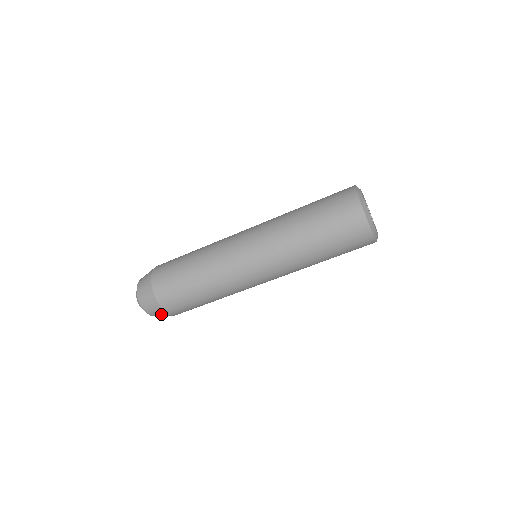
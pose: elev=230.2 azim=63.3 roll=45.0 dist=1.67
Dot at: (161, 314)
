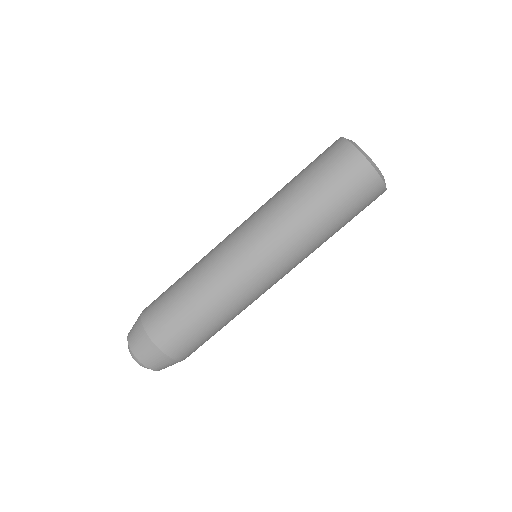
Dot at: occluded
